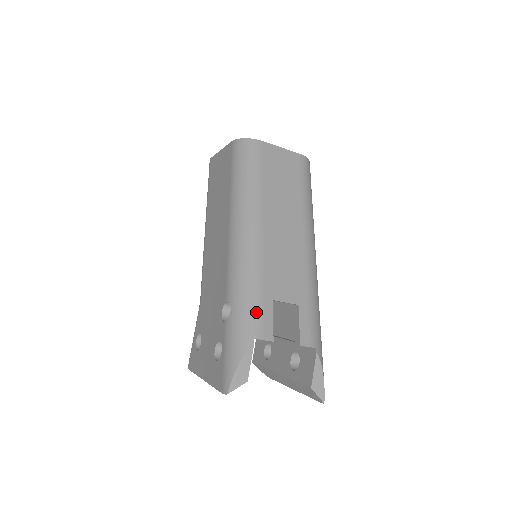
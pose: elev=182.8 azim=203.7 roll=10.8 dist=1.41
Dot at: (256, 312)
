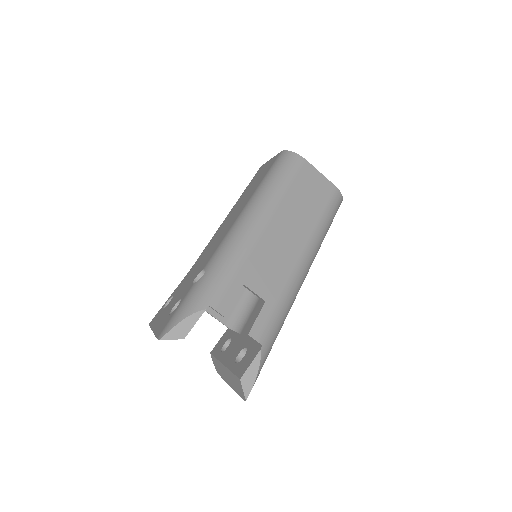
Dot at: (223, 285)
